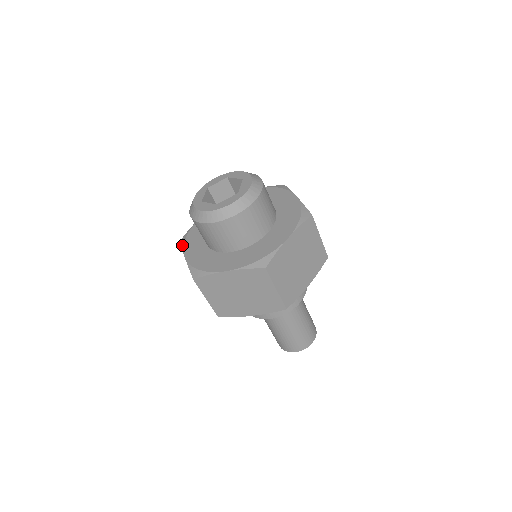
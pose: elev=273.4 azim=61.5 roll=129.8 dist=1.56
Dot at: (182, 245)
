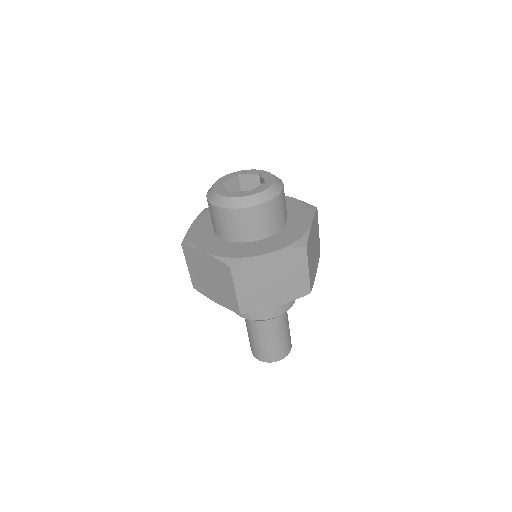
Dot at: (191, 245)
